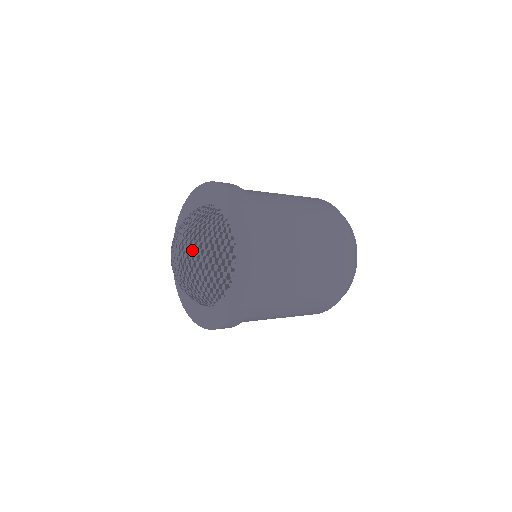
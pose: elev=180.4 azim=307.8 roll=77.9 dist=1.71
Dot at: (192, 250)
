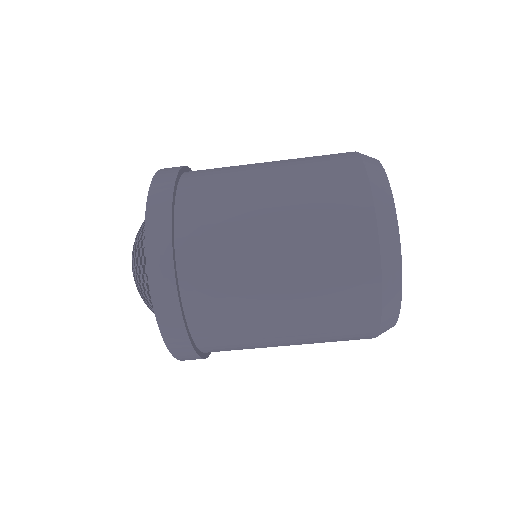
Dot at: occluded
